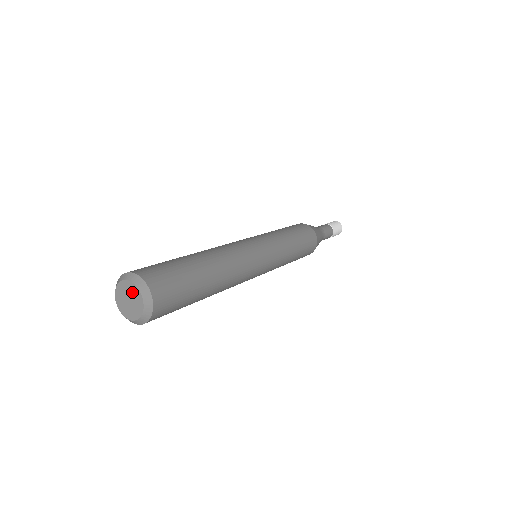
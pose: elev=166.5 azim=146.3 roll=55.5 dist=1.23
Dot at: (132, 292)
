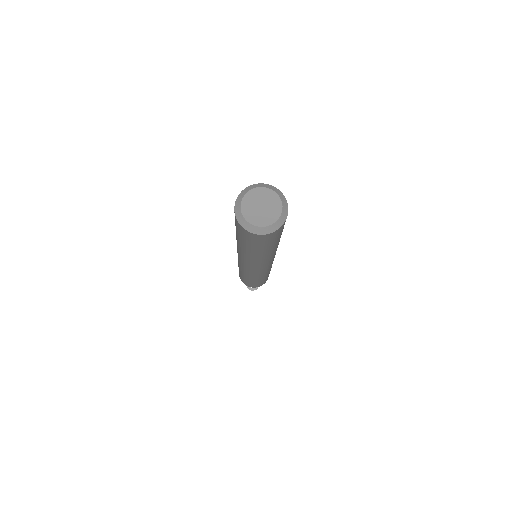
Dot at: (261, 196)
